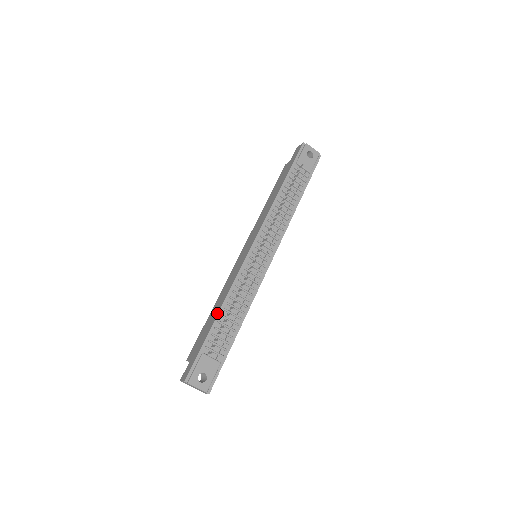
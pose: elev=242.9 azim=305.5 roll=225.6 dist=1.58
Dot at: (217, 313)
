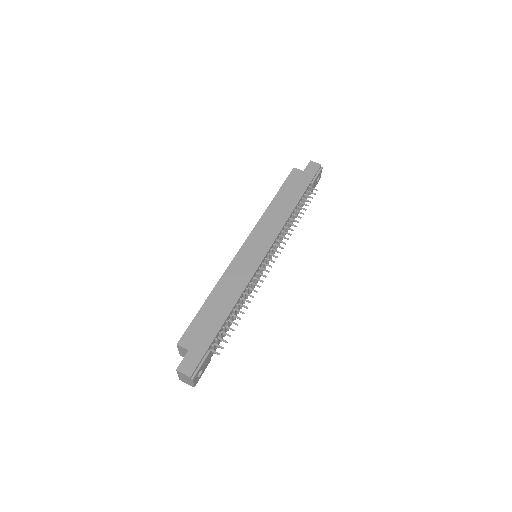
Dot at: (228, 312)
